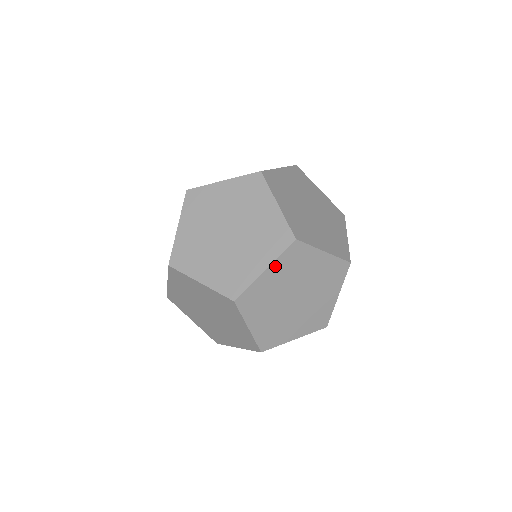
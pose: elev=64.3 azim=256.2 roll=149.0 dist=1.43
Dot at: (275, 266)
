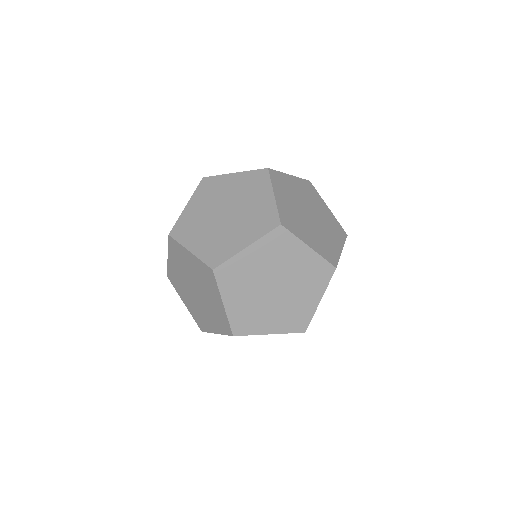
Dot at: (297, 180)
